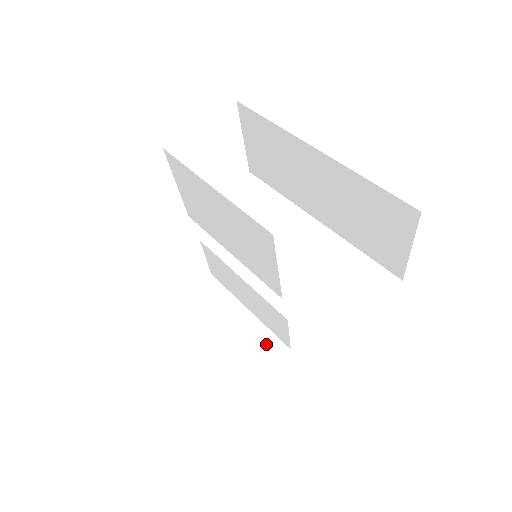
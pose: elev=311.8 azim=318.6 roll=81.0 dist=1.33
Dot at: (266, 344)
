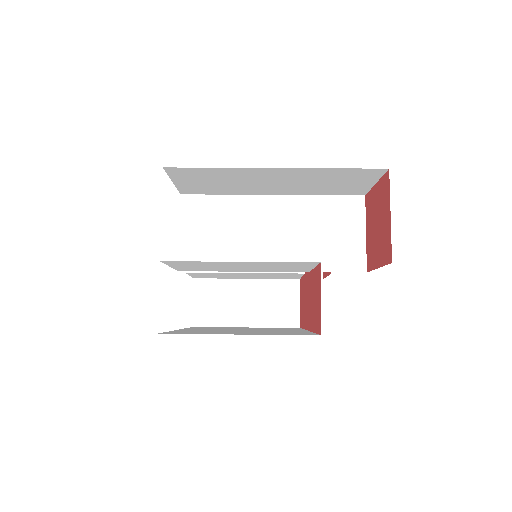
Dot at: (282, 290)
